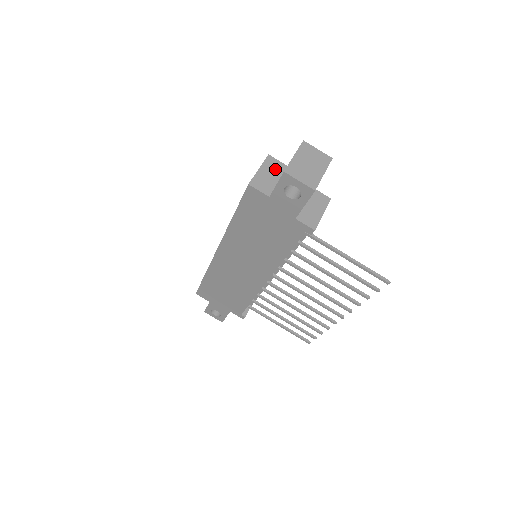
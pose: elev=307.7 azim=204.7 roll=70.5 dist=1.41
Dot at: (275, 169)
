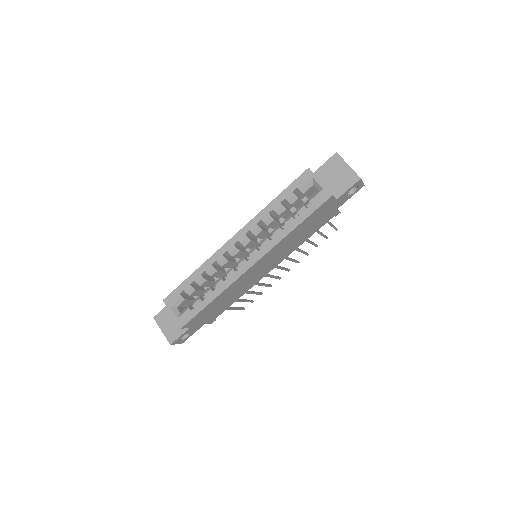
Dot at: occluded
